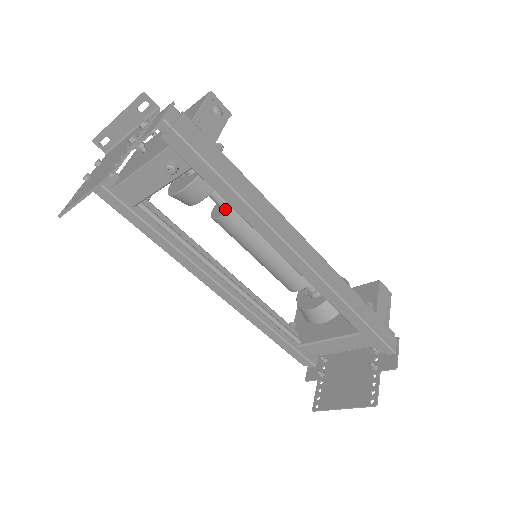
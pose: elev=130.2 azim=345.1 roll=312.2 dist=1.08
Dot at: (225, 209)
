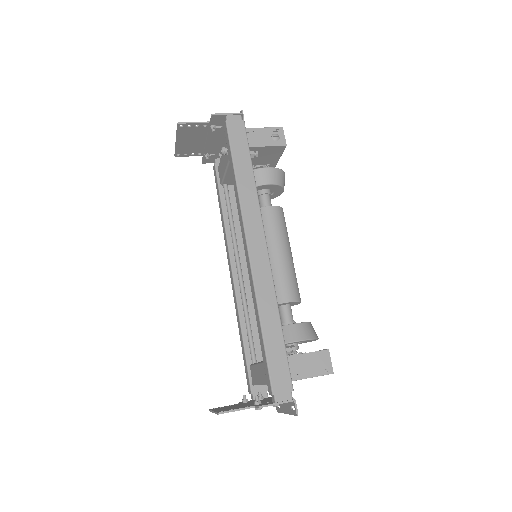
Dot at: occluded
